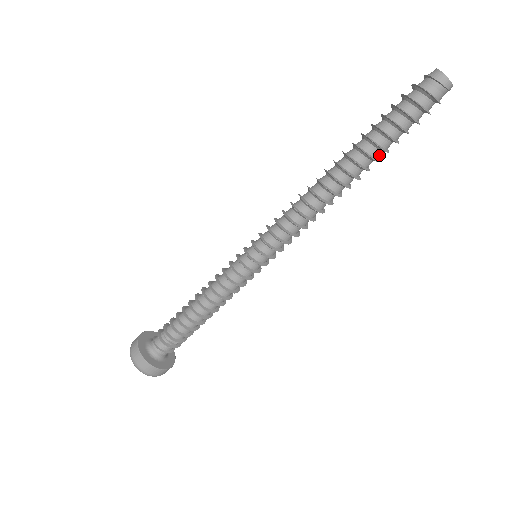
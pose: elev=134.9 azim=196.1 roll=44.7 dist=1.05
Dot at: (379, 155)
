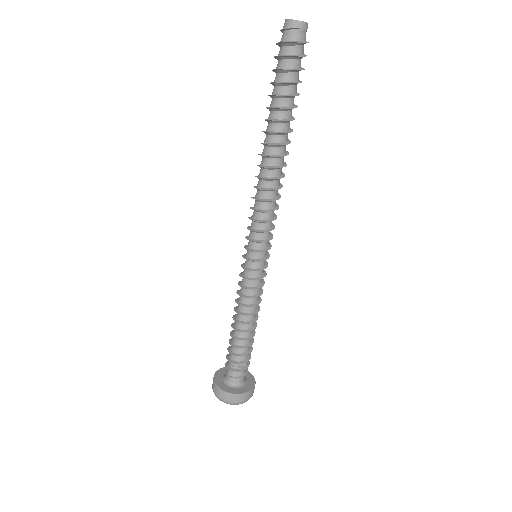
Dot at: (291, 114)
